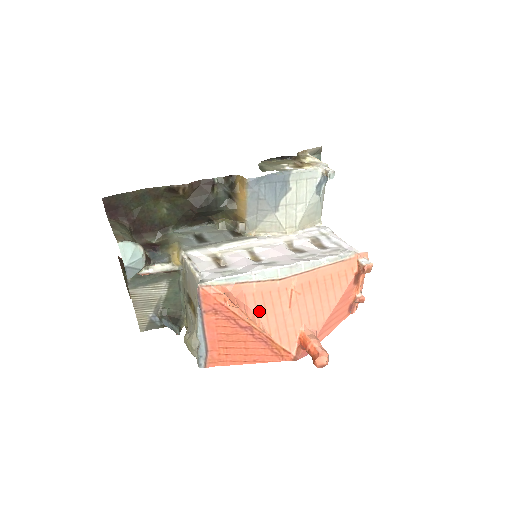
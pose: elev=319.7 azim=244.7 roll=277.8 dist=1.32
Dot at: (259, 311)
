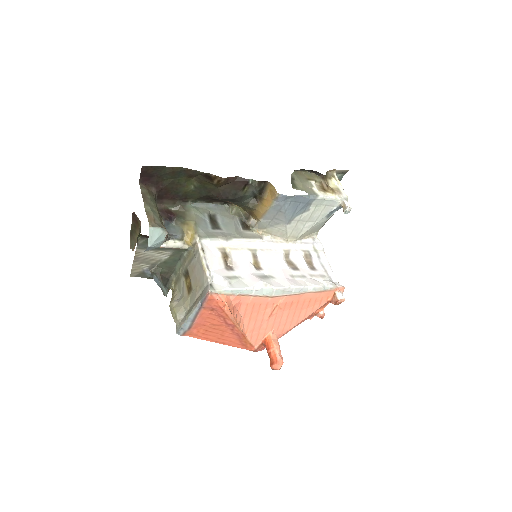
Dot at: (246, 316)
